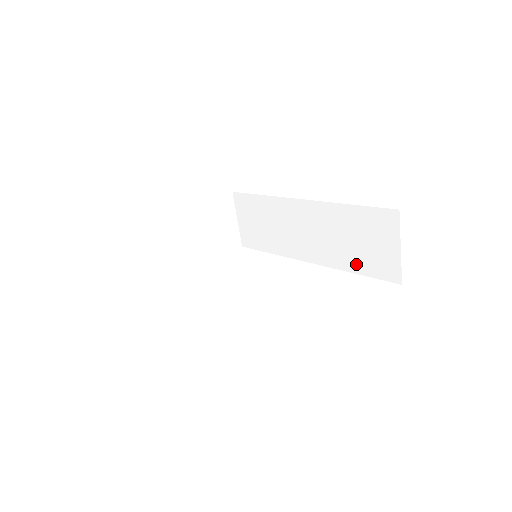
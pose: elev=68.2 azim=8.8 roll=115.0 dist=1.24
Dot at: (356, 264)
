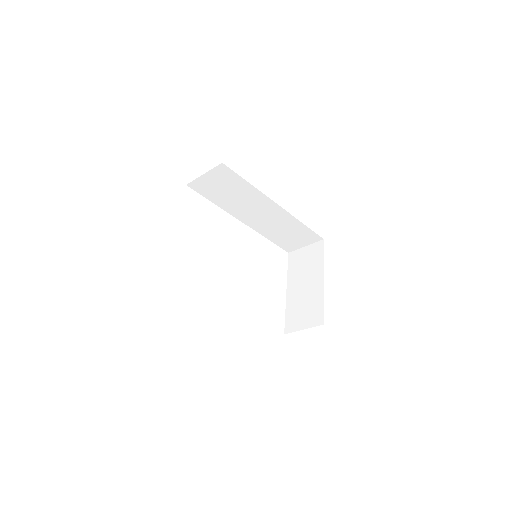
Dot at: (274, 238)
